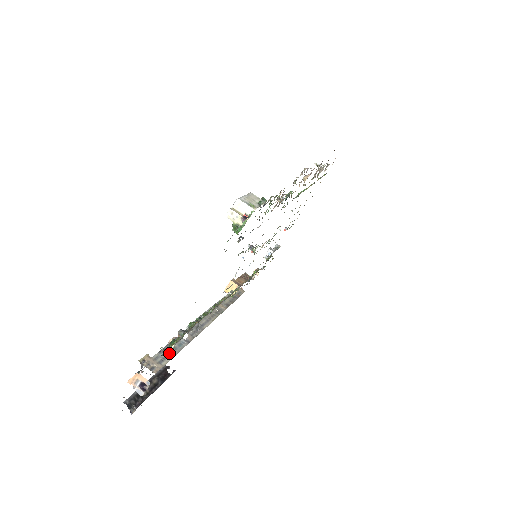
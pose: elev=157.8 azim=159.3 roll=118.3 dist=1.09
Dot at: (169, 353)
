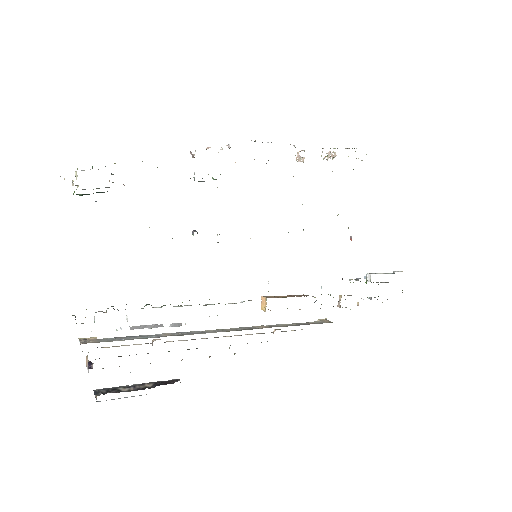
Dot at: (122, 339)
